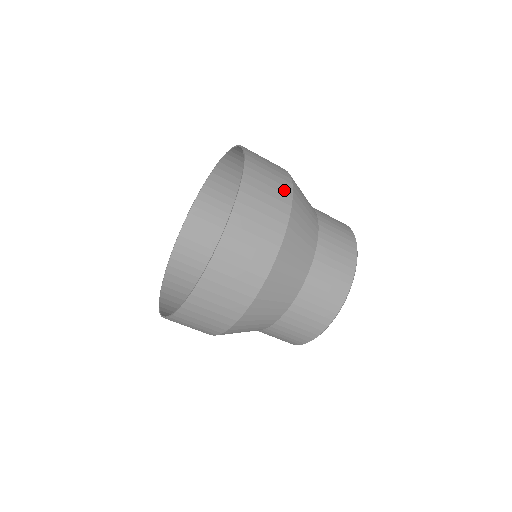
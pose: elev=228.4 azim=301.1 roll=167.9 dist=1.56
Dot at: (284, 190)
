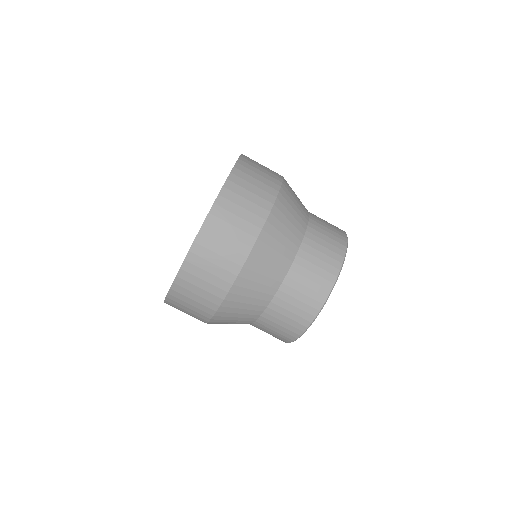
Dot at: (275, 173)
